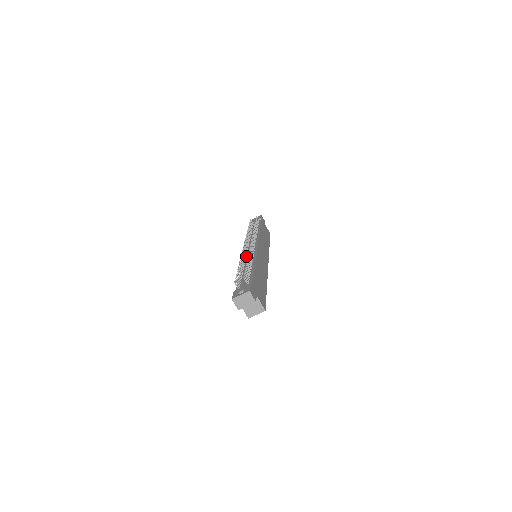
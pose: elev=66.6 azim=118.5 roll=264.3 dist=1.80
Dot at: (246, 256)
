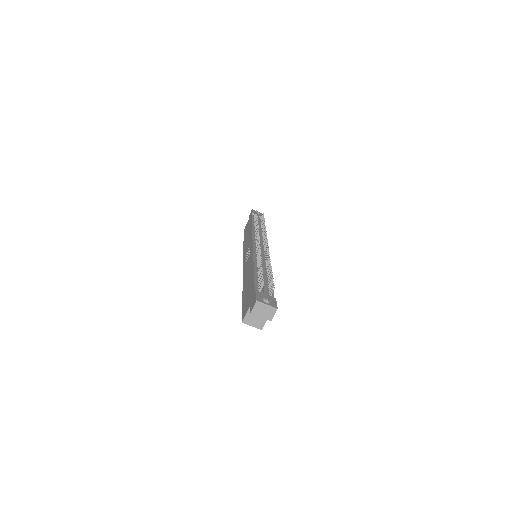
Dot at: (257, 253)
